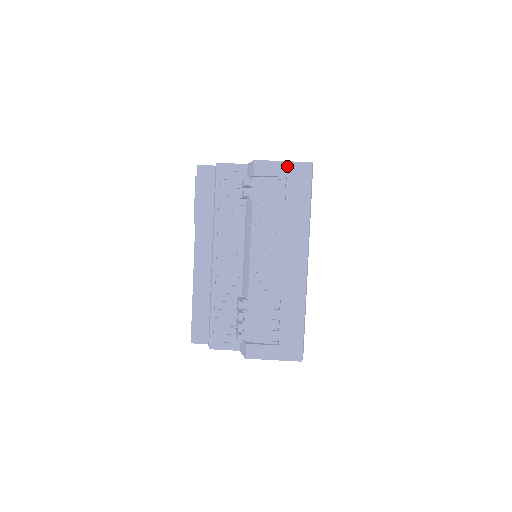
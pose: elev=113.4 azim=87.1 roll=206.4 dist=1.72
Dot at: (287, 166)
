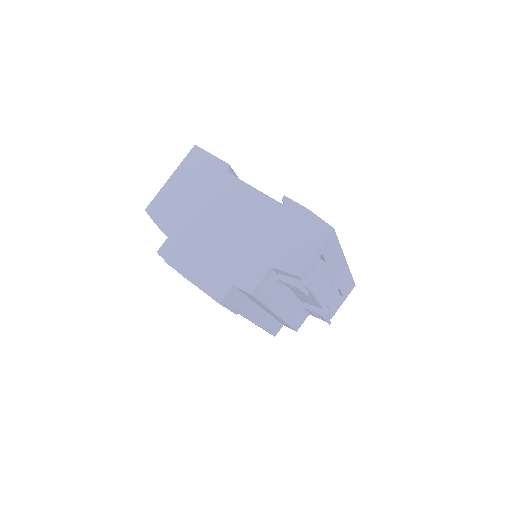
Dot at: (320, 251)
